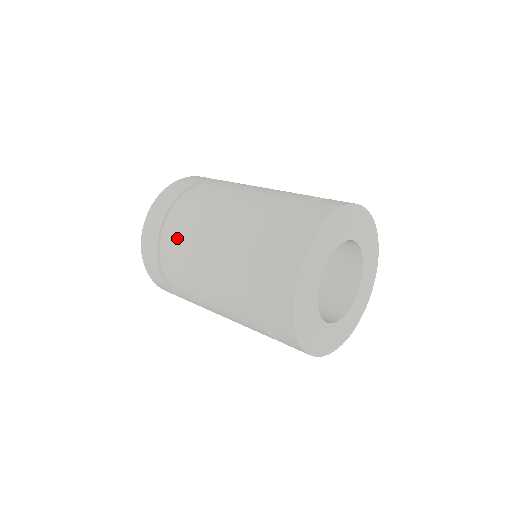
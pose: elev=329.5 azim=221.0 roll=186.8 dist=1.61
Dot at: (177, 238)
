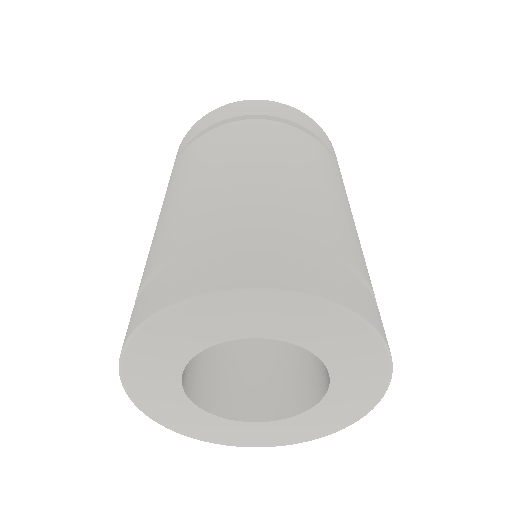
Dot at: (170, 179)
